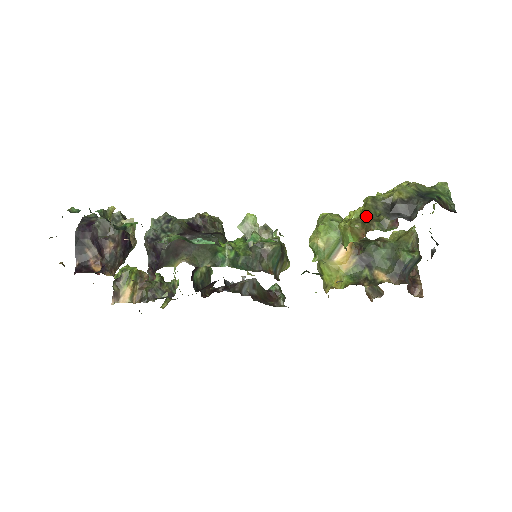
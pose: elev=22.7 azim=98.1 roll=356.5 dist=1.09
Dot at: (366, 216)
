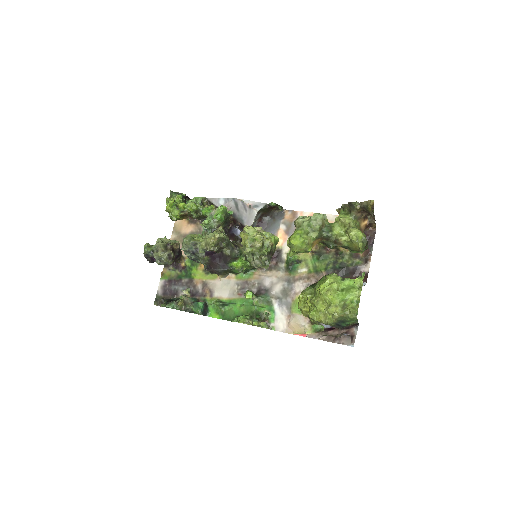
Dot at: occluded
